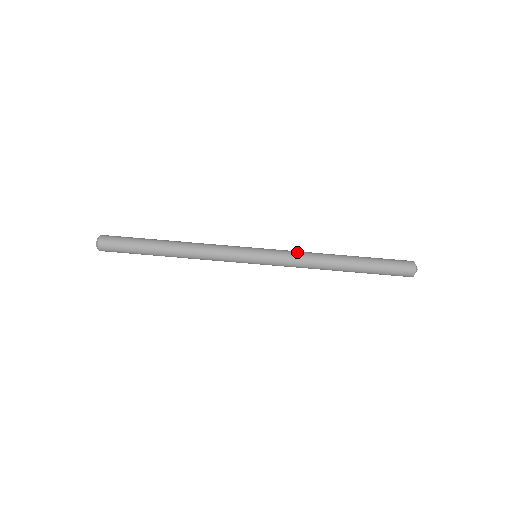
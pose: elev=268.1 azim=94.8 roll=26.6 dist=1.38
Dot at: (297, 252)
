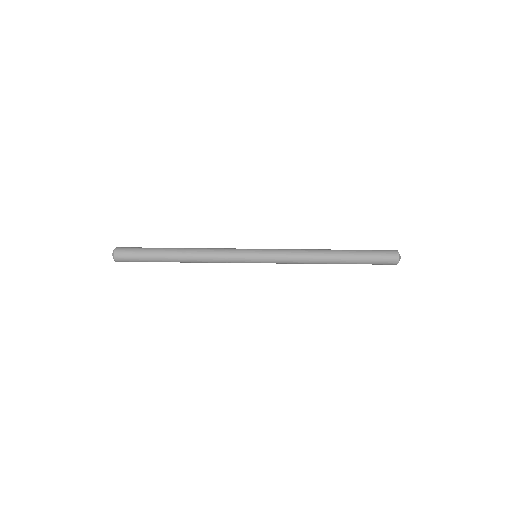
Dot at: (293, 256)
